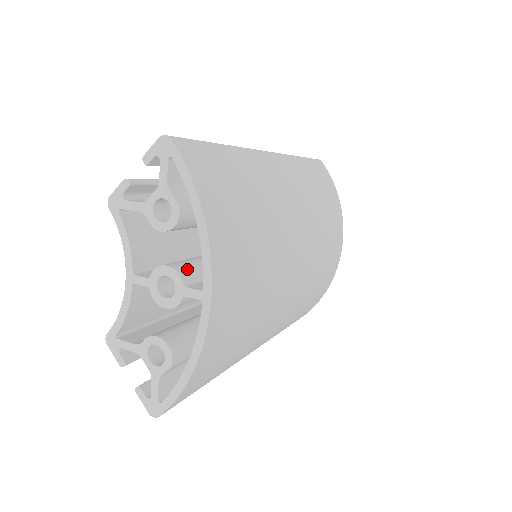
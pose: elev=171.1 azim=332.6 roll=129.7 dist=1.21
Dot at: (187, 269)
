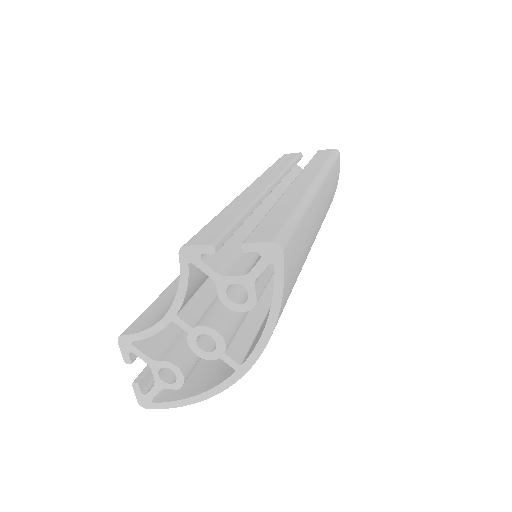
Dot at: (230, 333)
